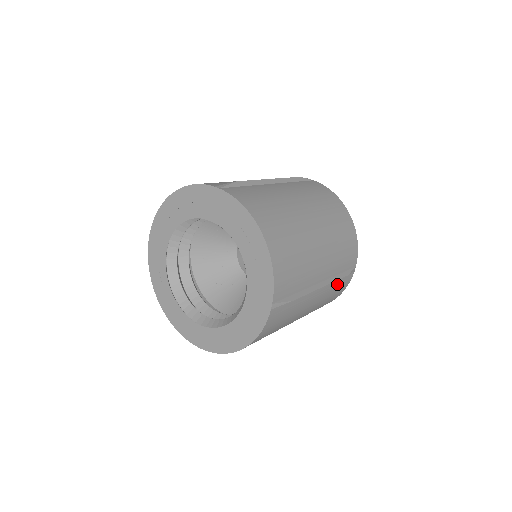
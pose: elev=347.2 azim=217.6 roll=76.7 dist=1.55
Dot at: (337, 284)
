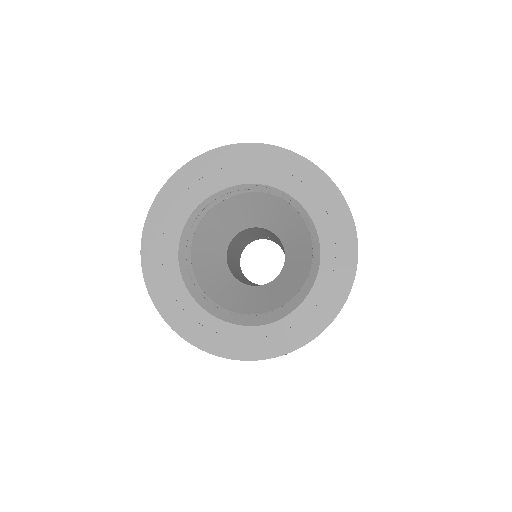
Dot at: occluded
